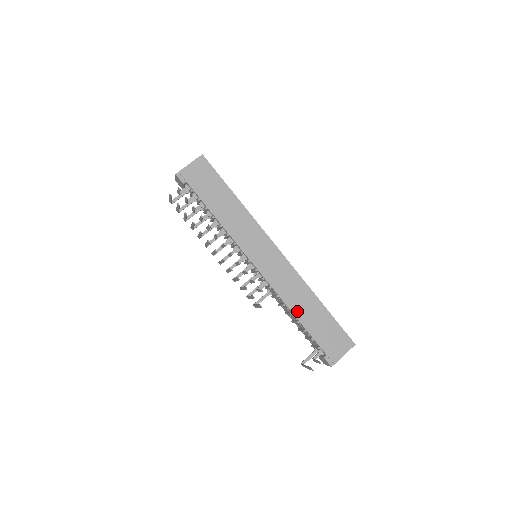
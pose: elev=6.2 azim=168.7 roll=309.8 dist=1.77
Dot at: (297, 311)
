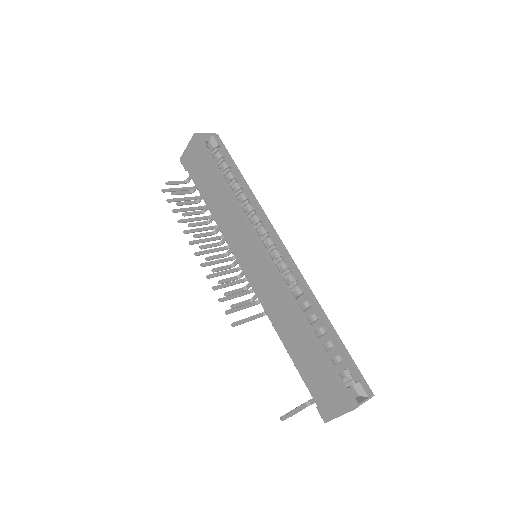
Dot at: (285, 338)
